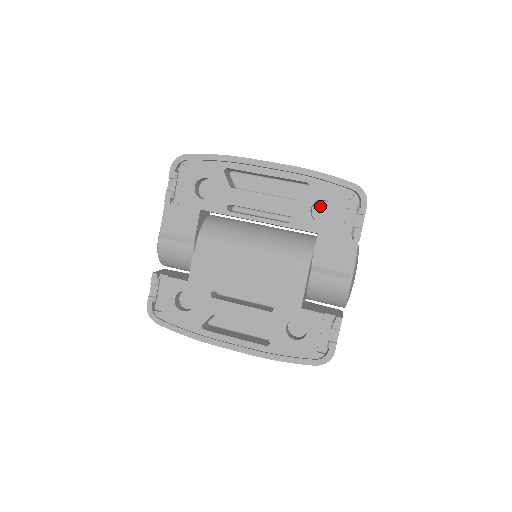
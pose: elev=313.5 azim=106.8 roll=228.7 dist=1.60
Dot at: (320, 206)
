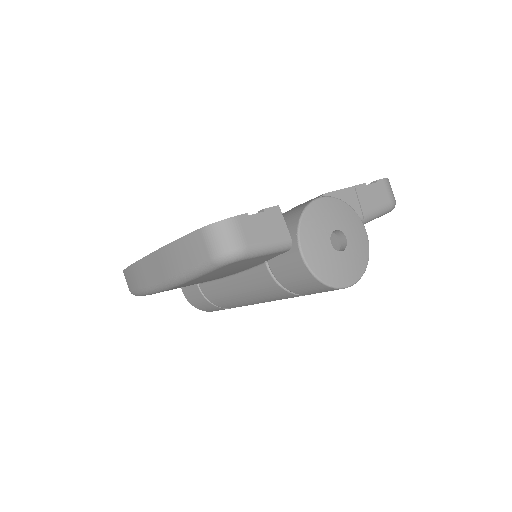
Dot at: occluded
